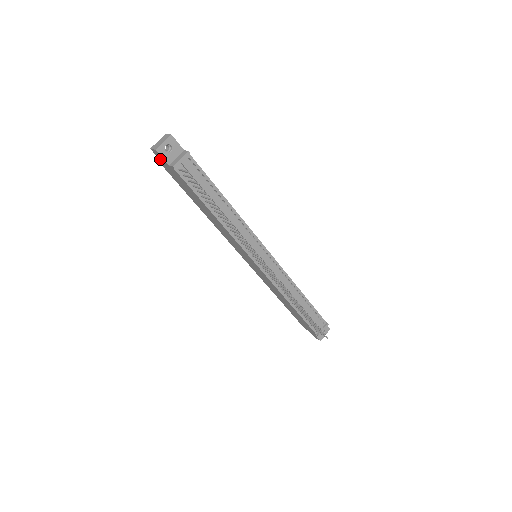
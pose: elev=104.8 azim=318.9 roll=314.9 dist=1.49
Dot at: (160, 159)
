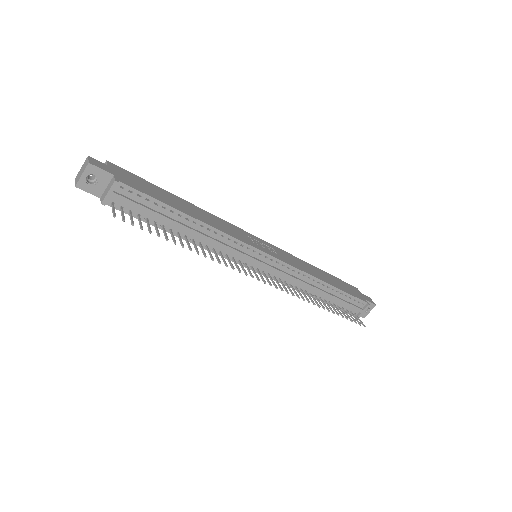
Dot at: occluded
